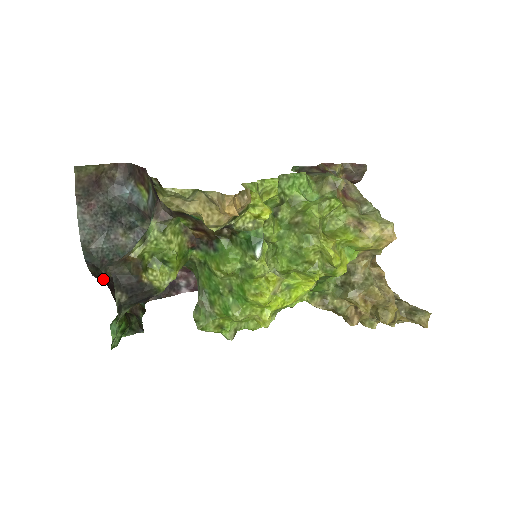
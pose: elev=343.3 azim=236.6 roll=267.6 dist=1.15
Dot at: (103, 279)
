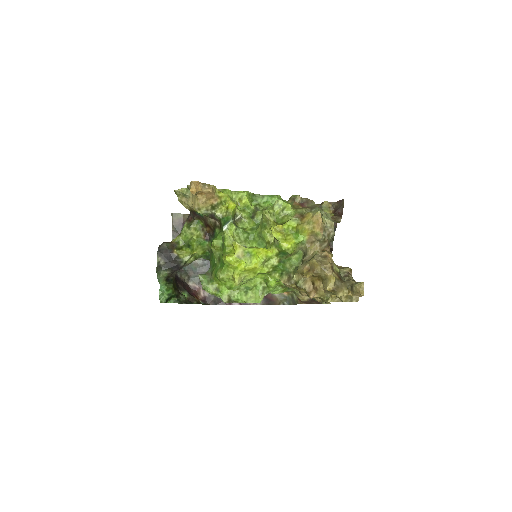
Dot at: (175, 276)
